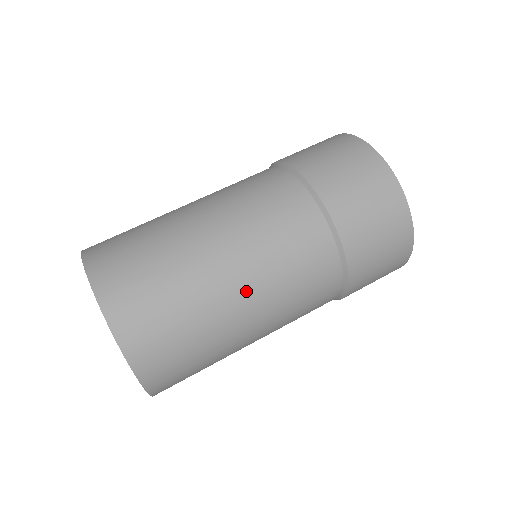
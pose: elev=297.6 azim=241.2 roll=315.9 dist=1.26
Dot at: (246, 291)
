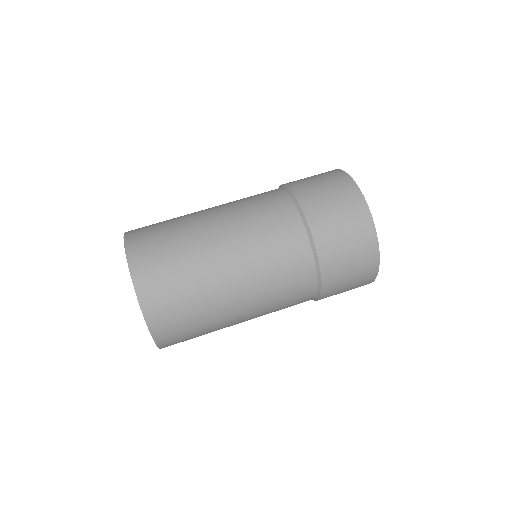
Dot at: (239, 283)
